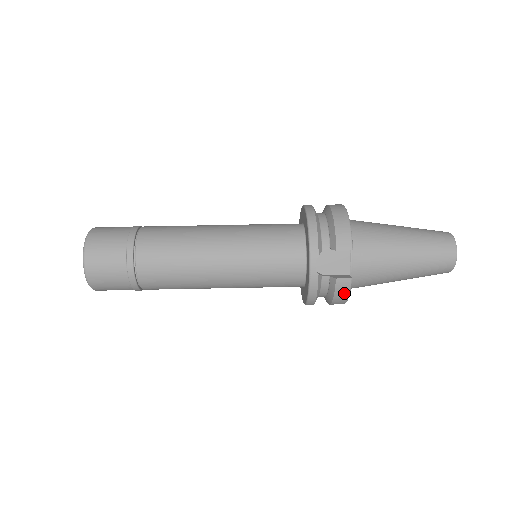
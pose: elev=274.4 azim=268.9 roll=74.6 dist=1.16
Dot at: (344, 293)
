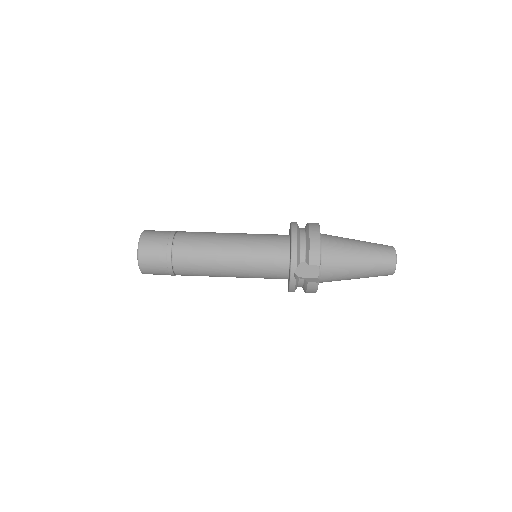
Dot at: (313, 290)
